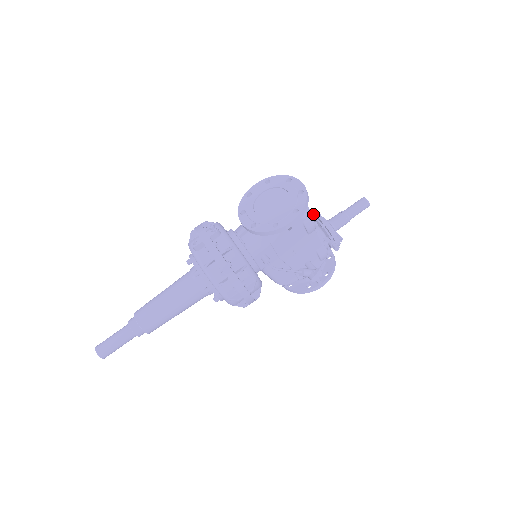
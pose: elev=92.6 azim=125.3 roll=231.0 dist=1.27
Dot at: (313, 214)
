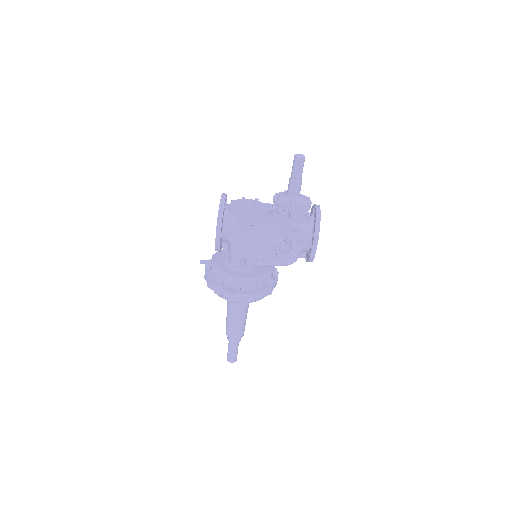
Dot at: (240, 212)
